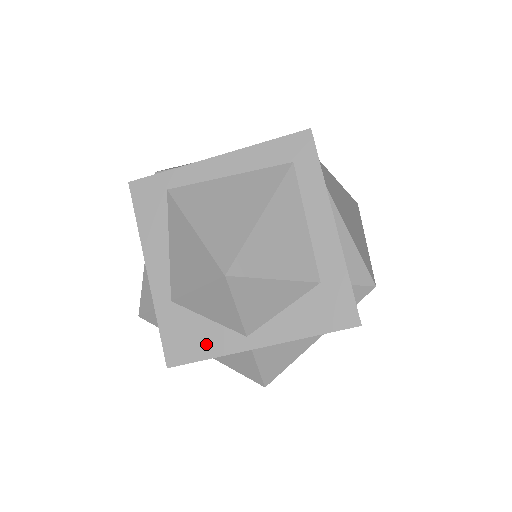
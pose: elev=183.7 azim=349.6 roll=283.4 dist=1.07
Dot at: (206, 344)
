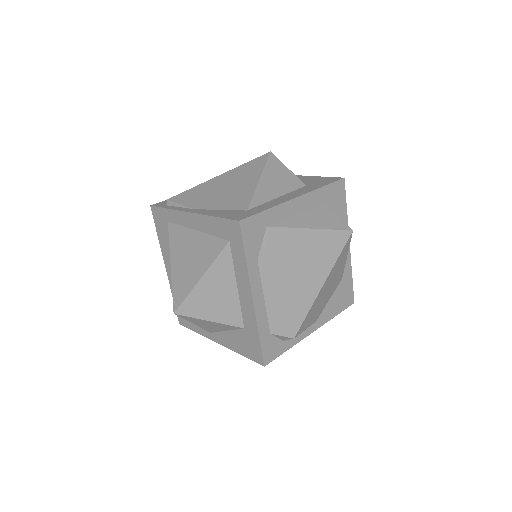
Dot at: (194, 324)
